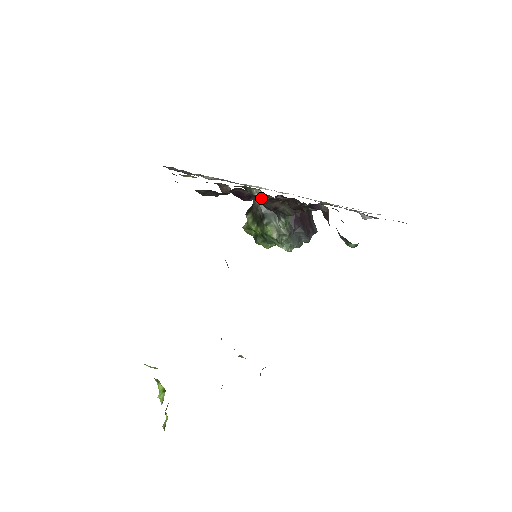
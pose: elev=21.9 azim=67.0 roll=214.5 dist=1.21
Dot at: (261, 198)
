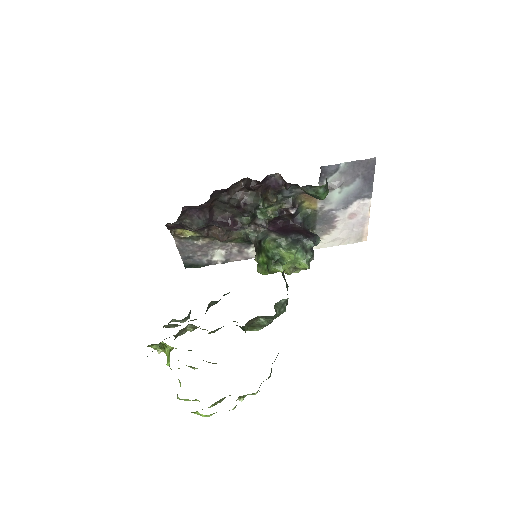
Dot at: (244, 219)
